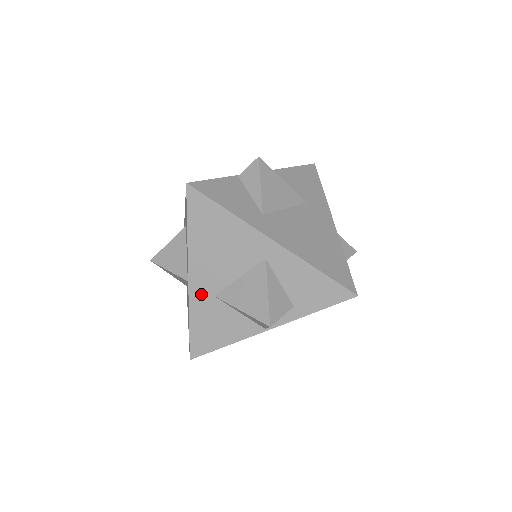
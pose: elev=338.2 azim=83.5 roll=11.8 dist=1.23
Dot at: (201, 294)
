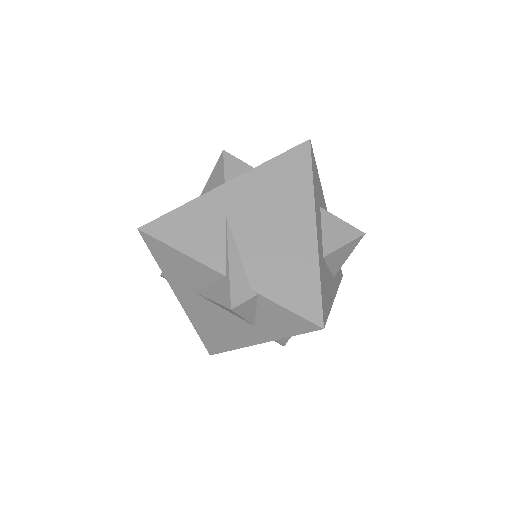
Dot at: occluded
